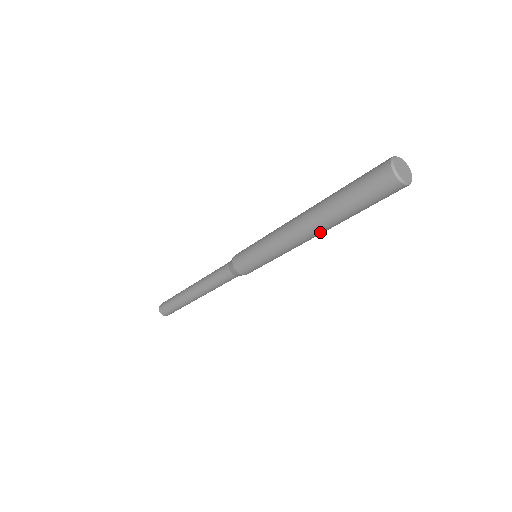
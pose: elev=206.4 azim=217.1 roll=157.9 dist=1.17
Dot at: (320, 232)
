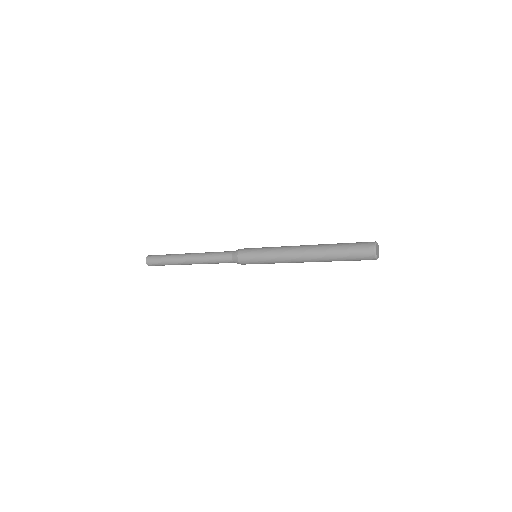
Dot at: (311, 260)
